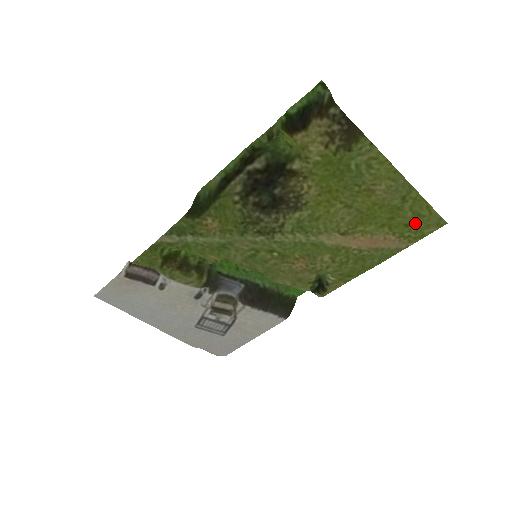
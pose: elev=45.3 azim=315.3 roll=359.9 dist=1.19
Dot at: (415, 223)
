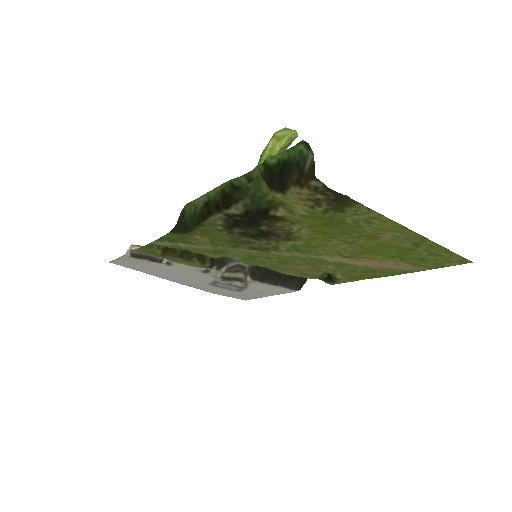
Dot at: (432, 259)
